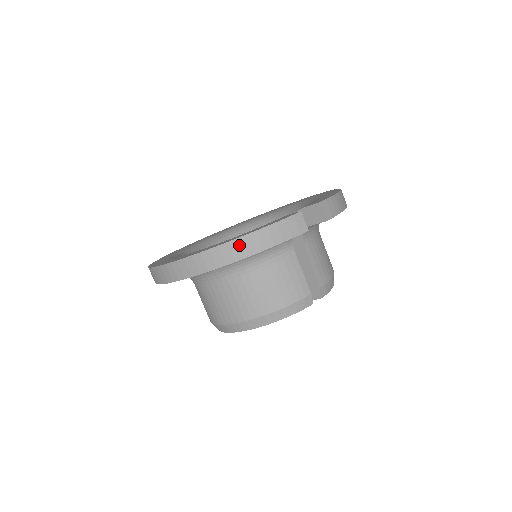
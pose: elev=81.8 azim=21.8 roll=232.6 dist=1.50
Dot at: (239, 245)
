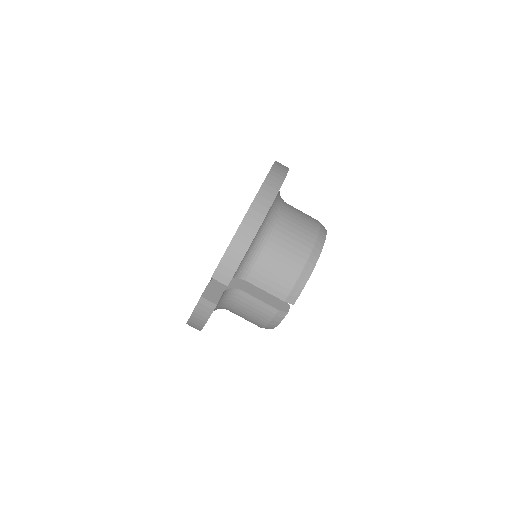
Dot at: (192, 325)
